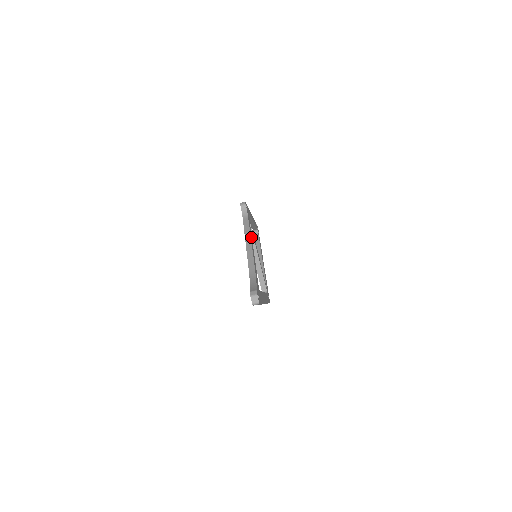
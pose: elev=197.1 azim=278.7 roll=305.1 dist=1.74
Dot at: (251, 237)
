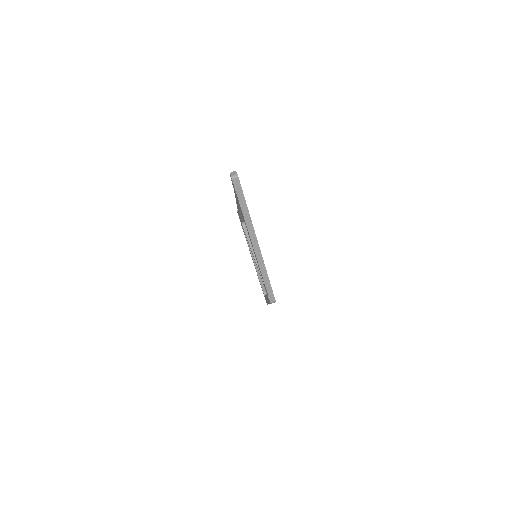
Dot at: occluded
